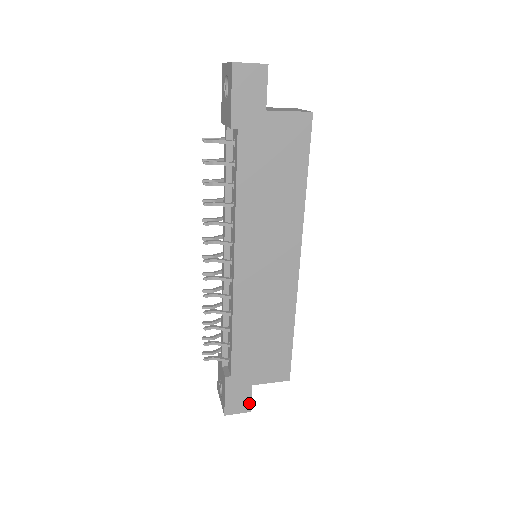
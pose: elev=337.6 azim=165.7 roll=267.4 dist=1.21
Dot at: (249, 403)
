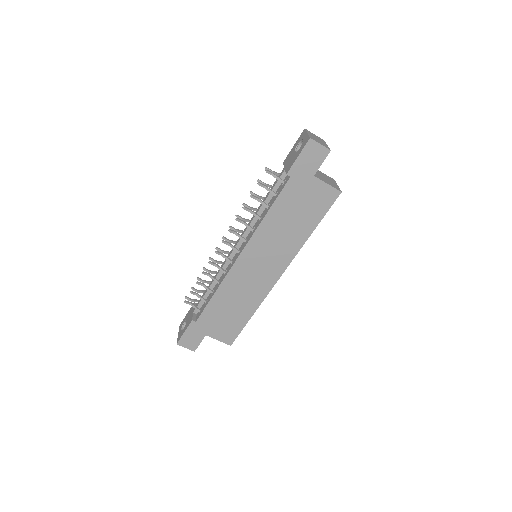
Dot at: (197, 345)
